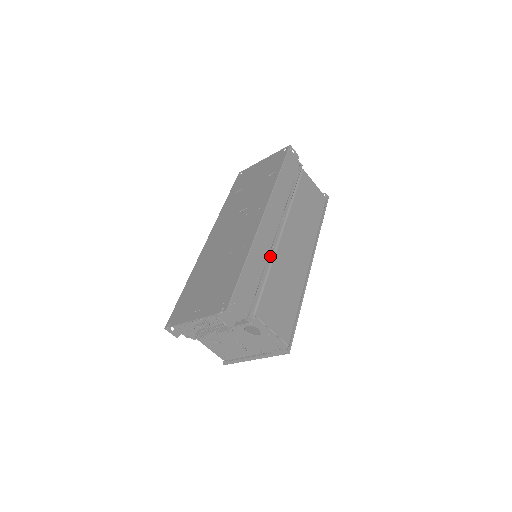
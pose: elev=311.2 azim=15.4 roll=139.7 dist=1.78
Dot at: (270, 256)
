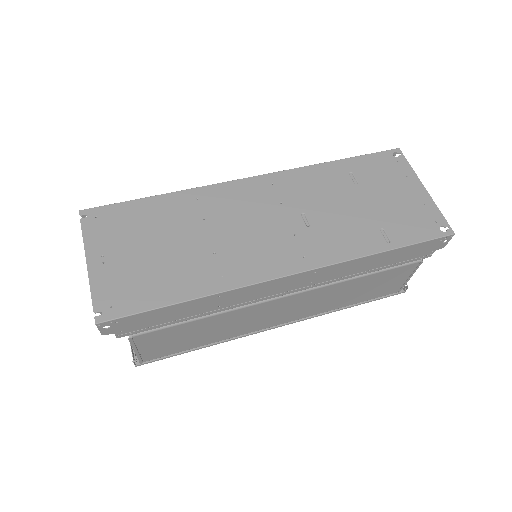
Dot at: (235, 306)
